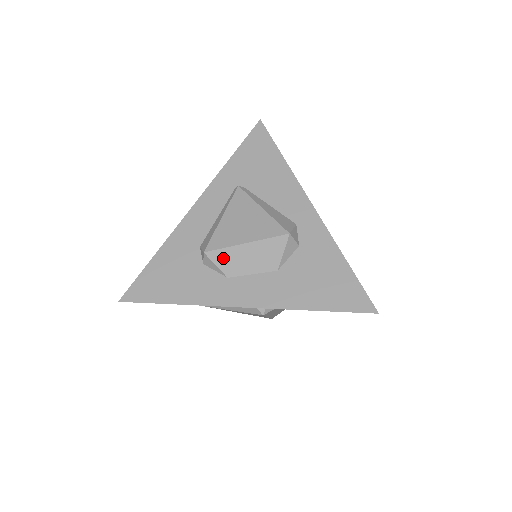
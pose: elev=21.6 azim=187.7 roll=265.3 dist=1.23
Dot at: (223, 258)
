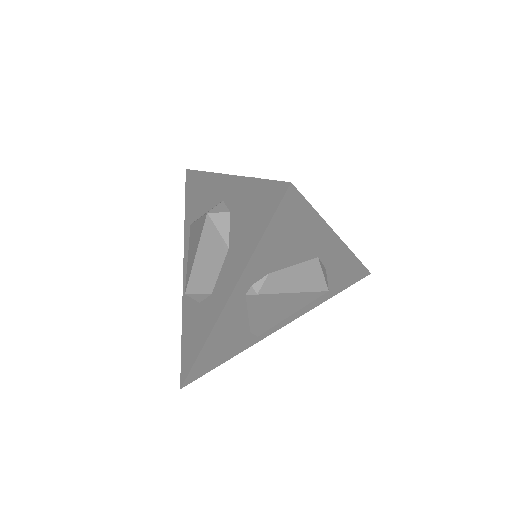
Dot at: (196, 284)
